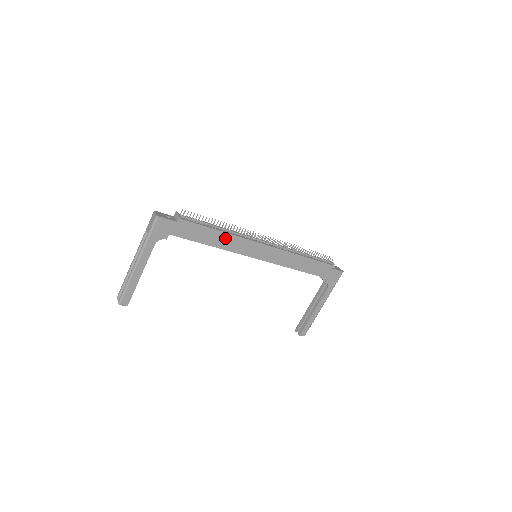
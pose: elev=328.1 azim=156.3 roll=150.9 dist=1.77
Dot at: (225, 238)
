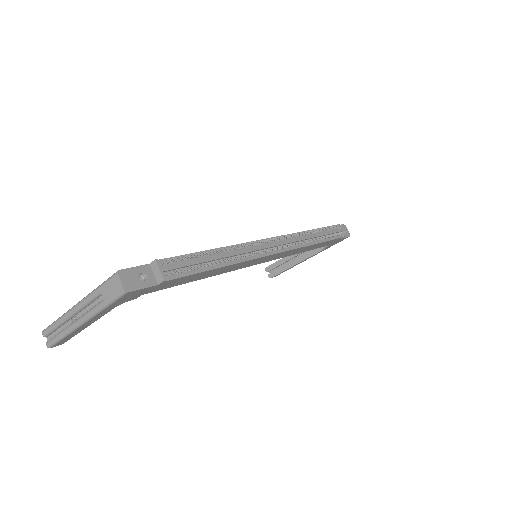
Dot at: (225, 268)
